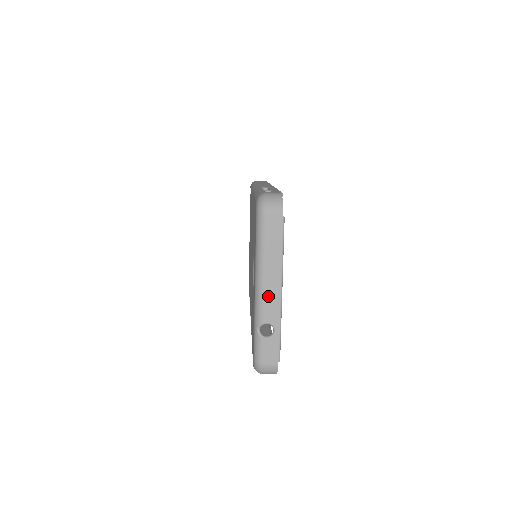
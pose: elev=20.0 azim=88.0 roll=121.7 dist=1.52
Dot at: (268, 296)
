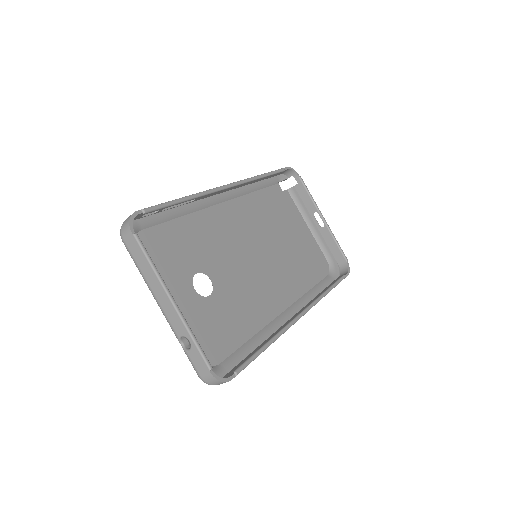
Dot at: (166, 311)
